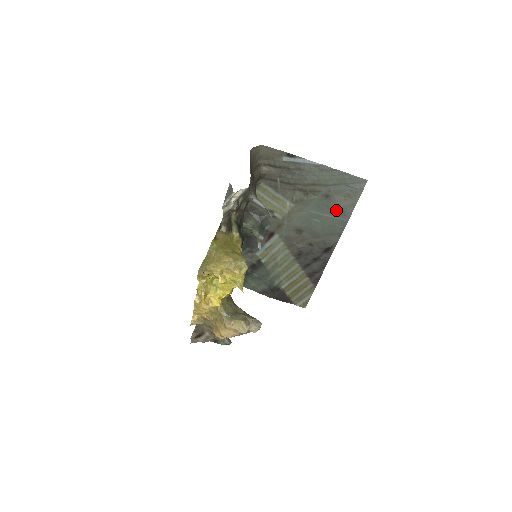
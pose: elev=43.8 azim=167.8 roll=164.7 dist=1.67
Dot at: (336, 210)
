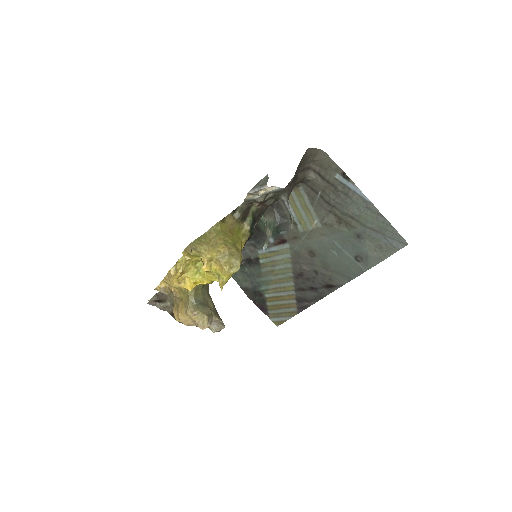
Dot at: (360, 254)
